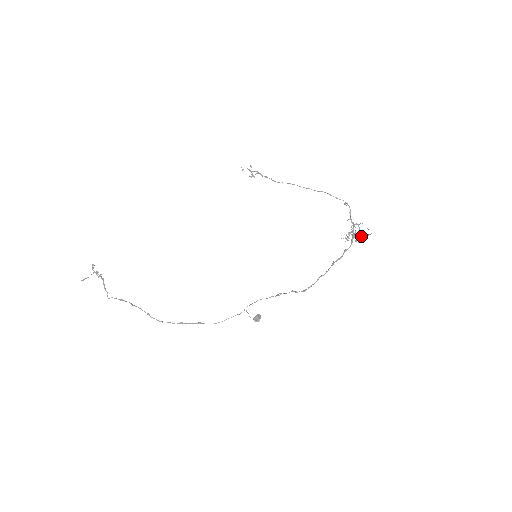
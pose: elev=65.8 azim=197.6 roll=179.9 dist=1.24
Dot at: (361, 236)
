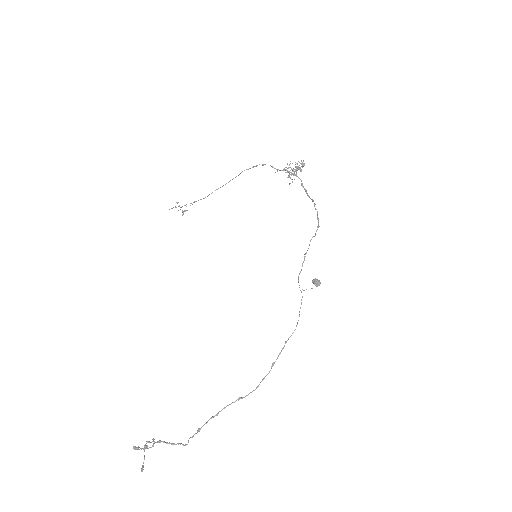
Dot at: (297, 170)
